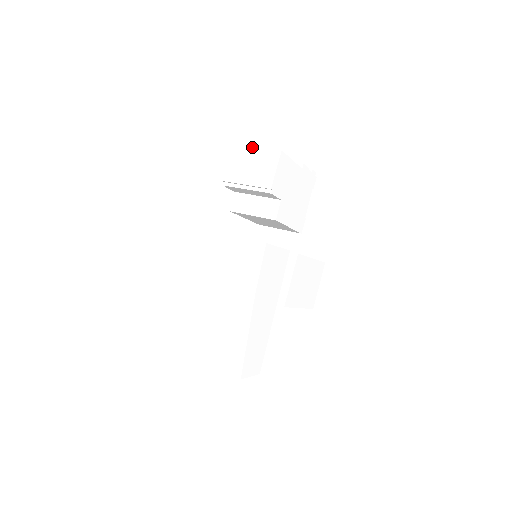
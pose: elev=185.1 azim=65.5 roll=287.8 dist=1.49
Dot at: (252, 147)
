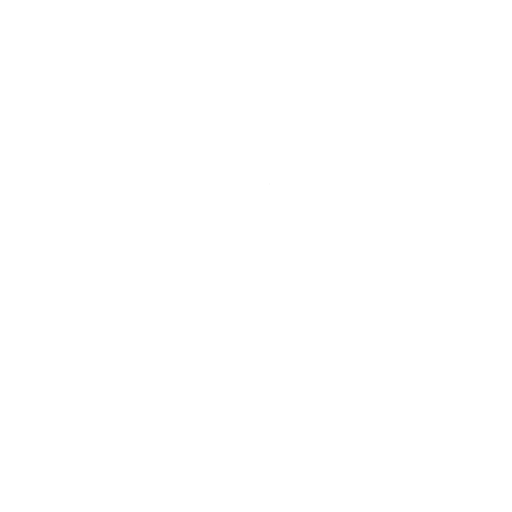
Dot at: (204, 189)
